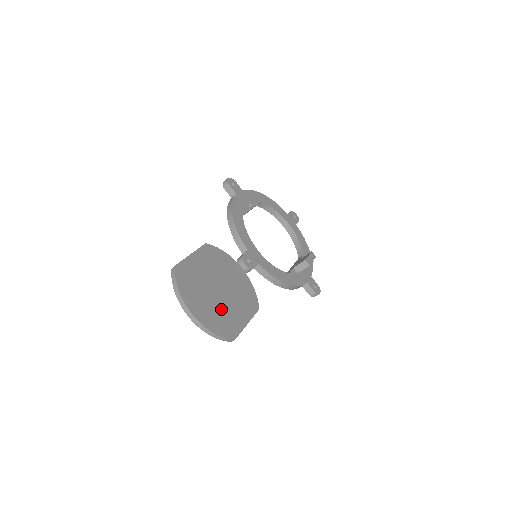
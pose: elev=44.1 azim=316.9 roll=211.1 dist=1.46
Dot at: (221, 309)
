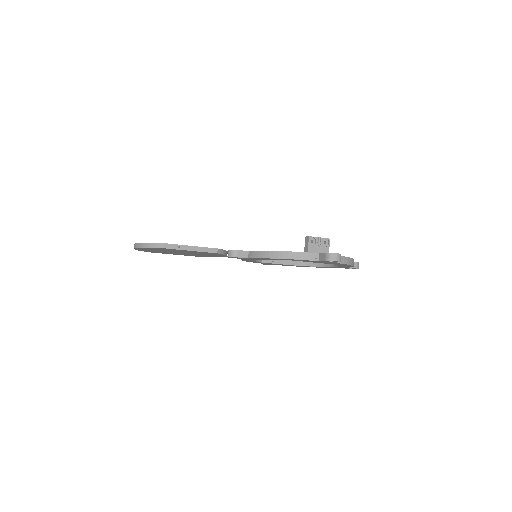
Dot at: occluded
